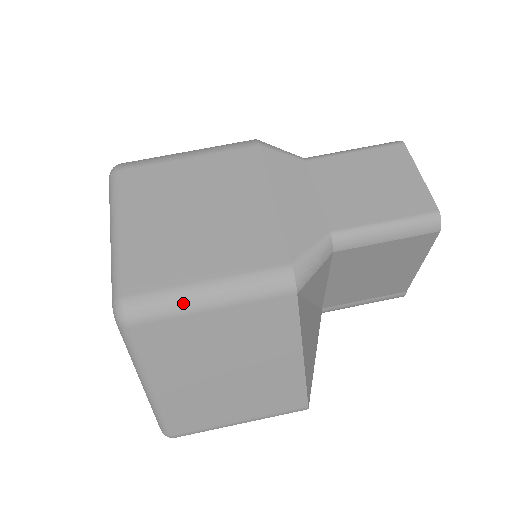
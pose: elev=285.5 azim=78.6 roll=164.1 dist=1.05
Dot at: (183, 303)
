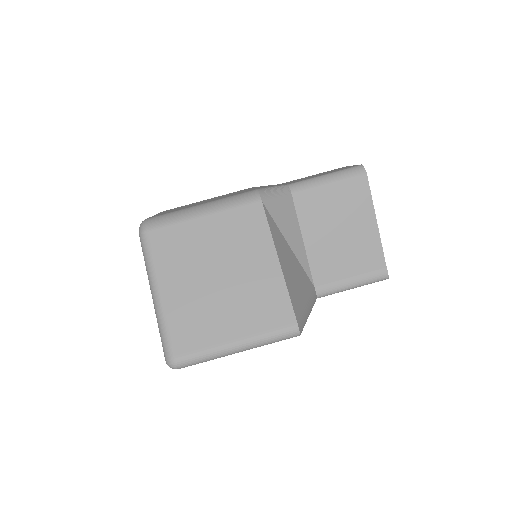
Dot at: (184, 214)
